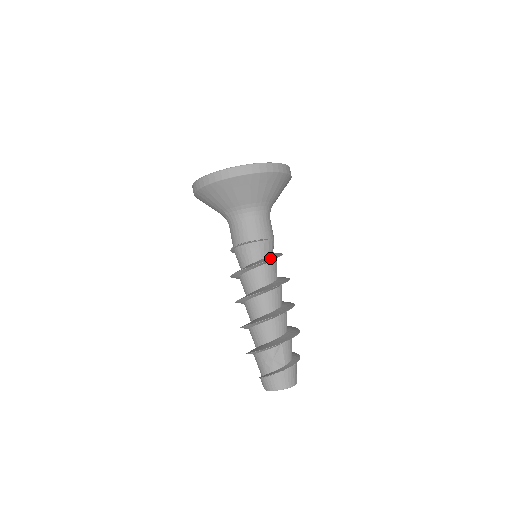
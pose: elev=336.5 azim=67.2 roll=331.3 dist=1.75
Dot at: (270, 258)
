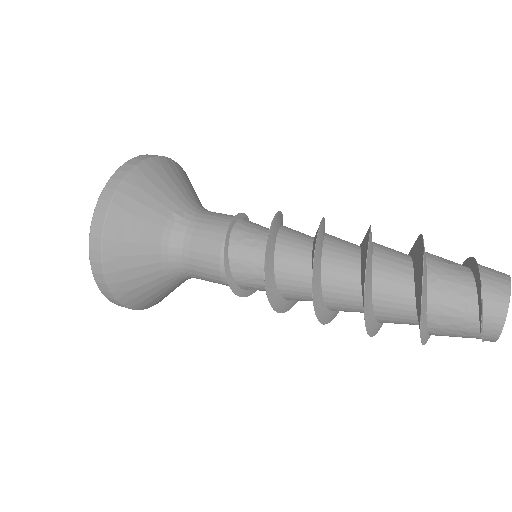
Dot at: occluded
